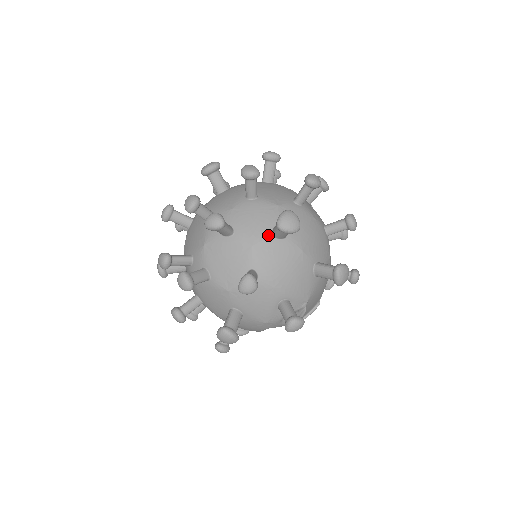
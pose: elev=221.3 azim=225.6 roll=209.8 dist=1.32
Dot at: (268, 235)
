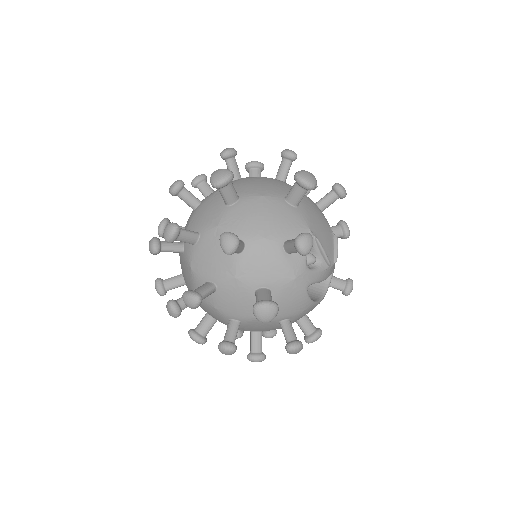
Dot at: (224, 209)
